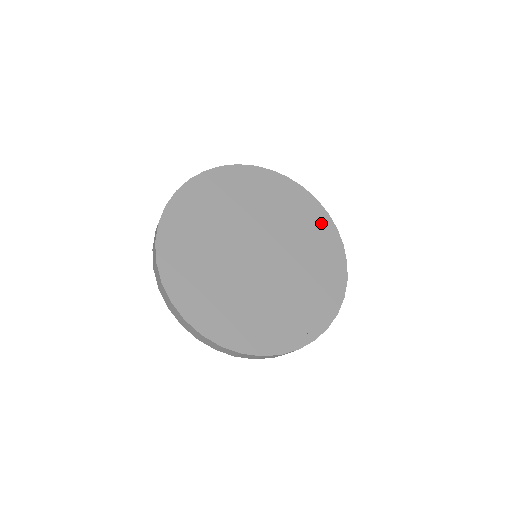
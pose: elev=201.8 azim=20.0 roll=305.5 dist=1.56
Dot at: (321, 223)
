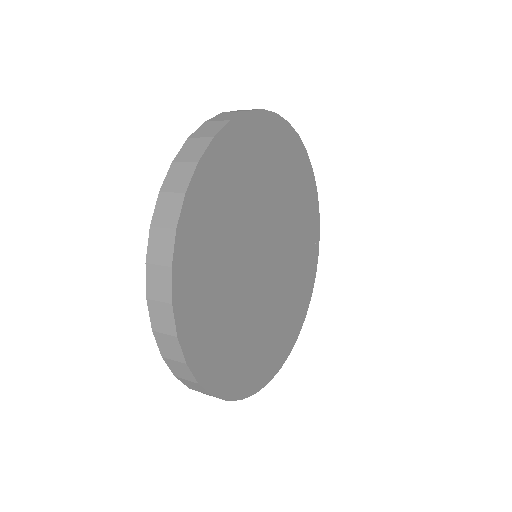
Dot at: (278, 138)
